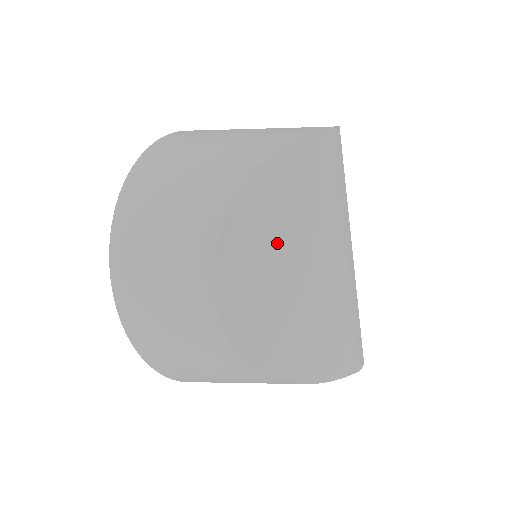
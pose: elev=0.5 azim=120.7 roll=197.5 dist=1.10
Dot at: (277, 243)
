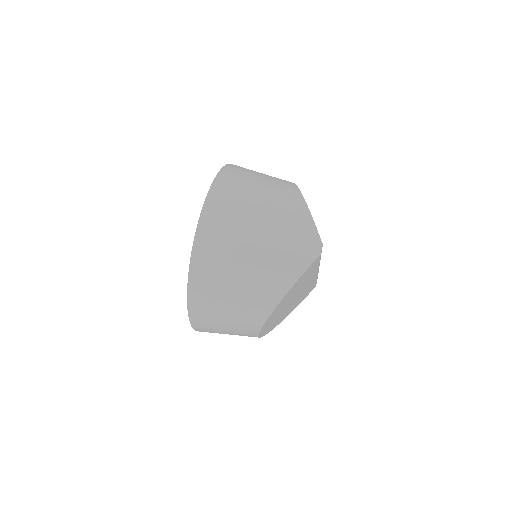
Dot at: (286, 304)
